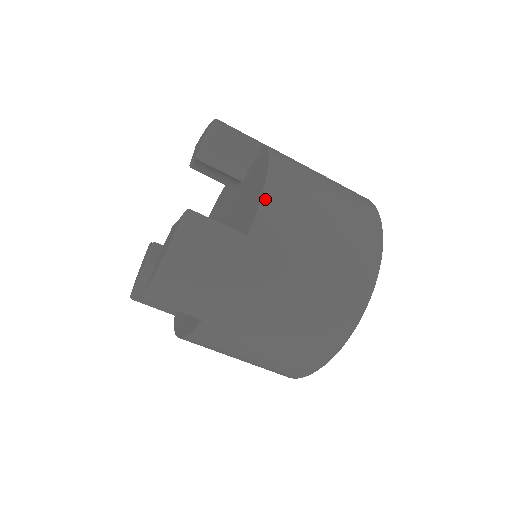
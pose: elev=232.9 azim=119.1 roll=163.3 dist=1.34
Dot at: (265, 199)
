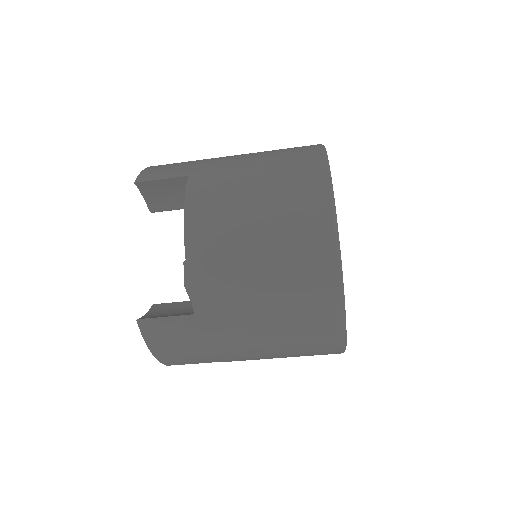
Dot at: (191, 275)
